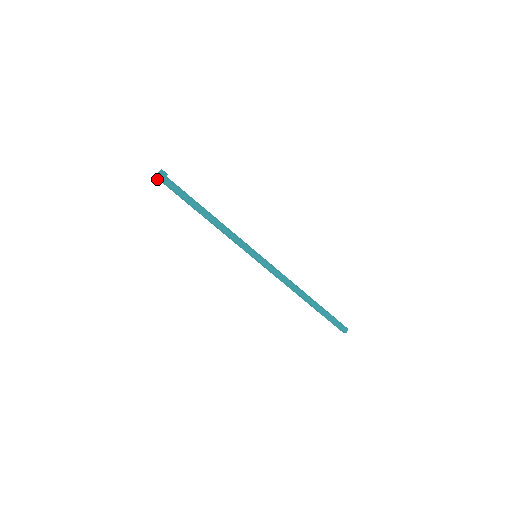
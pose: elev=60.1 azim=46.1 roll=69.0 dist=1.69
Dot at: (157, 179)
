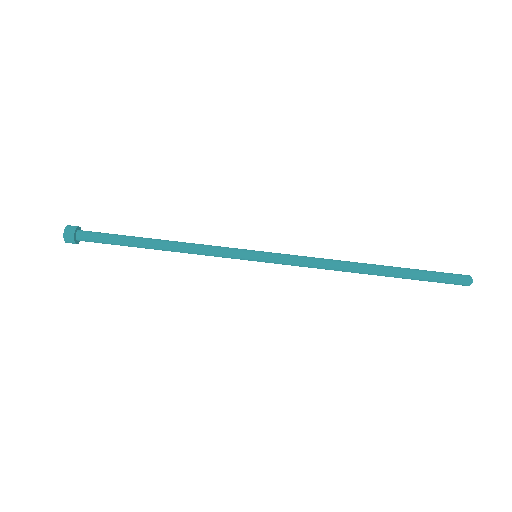
Dot at: (67, 234)
